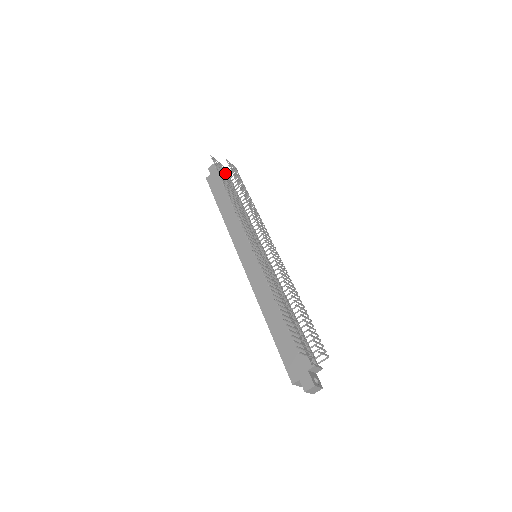
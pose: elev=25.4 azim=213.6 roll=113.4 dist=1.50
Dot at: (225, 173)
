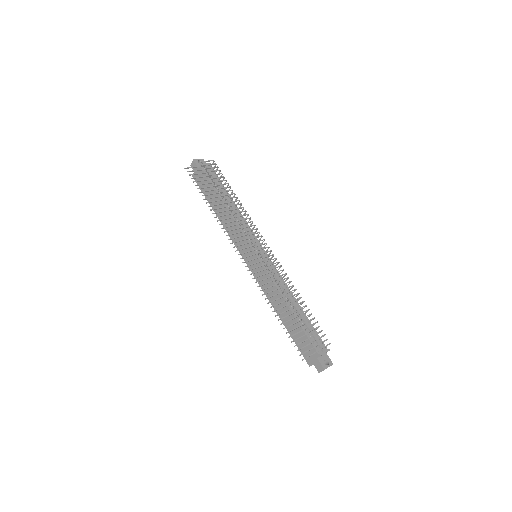
Dot at: occluded
